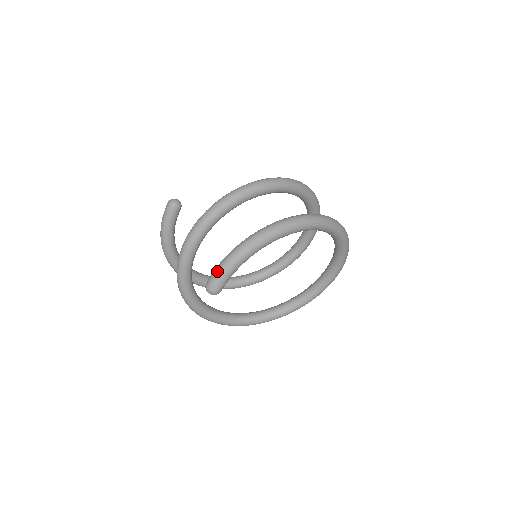
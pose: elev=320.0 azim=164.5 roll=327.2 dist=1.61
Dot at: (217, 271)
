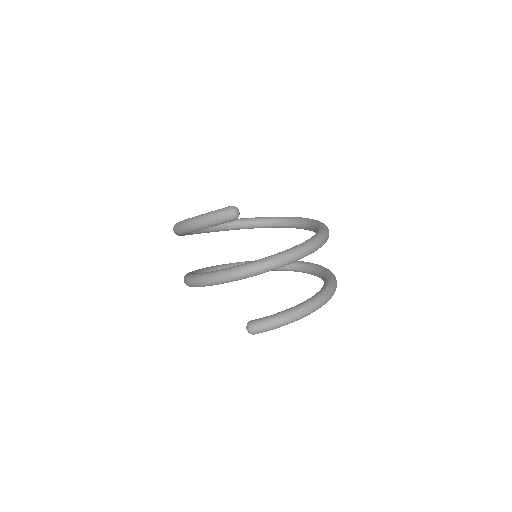
Dot at: (268, 327)
